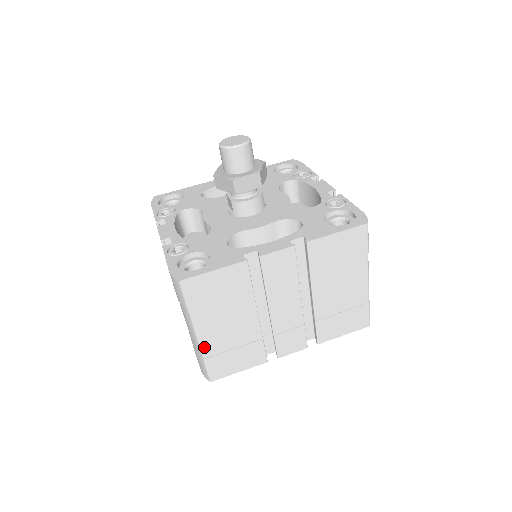
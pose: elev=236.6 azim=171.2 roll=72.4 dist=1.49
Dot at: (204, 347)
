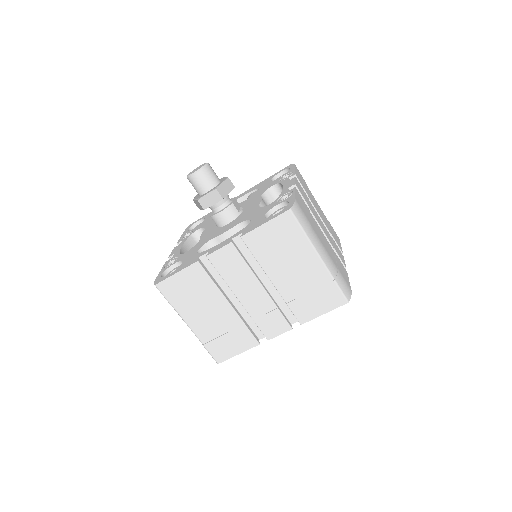
Dot at: (198, 335)
